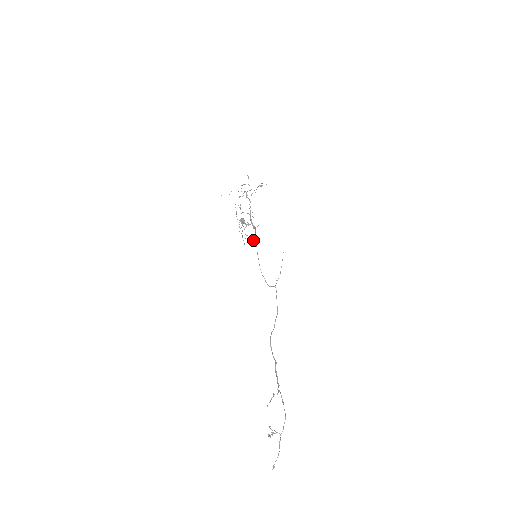
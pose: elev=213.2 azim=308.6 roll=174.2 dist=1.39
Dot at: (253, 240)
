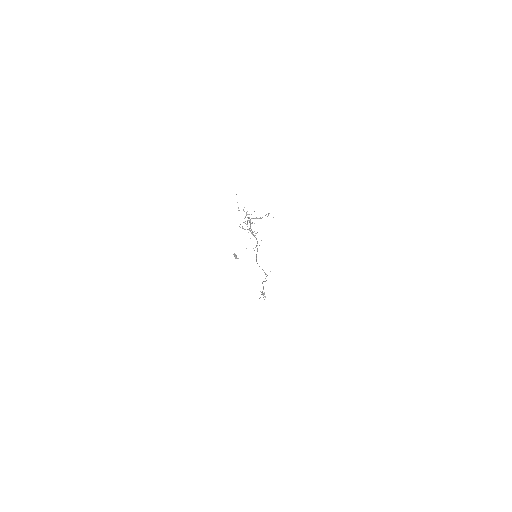
Dot at: (254, 250)
